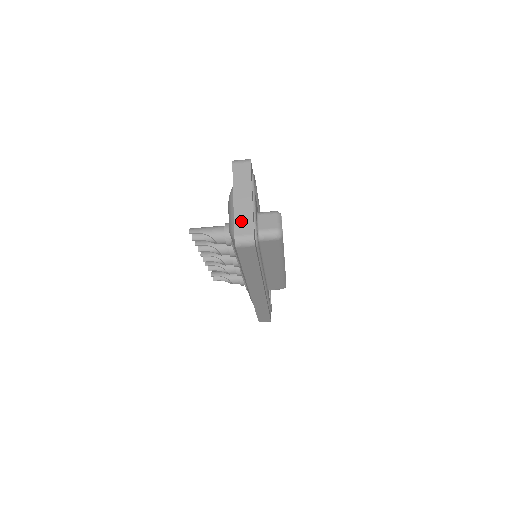
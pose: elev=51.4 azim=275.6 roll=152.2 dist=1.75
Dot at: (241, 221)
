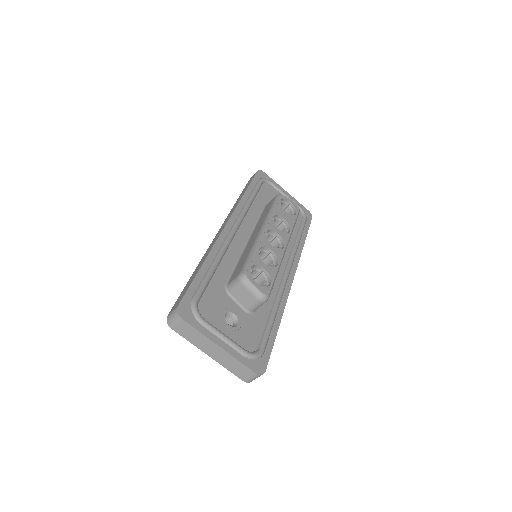
Dot at: (235, 369)
